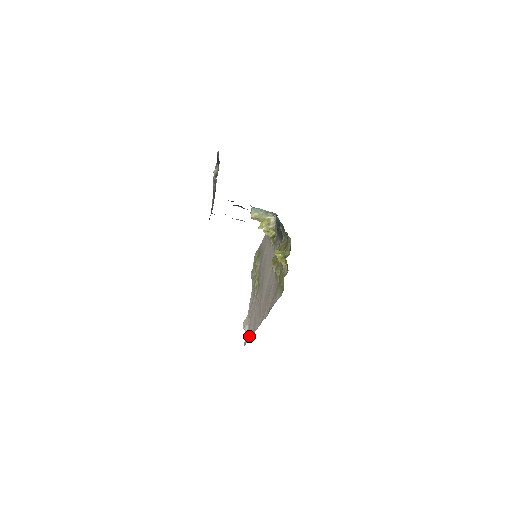
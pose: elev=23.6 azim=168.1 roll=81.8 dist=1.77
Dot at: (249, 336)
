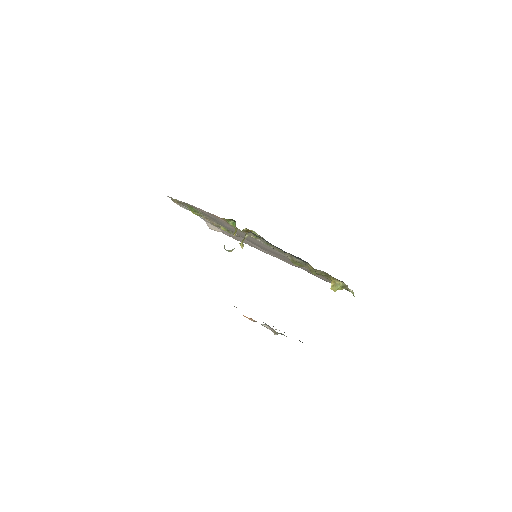
Dot at: occluded
